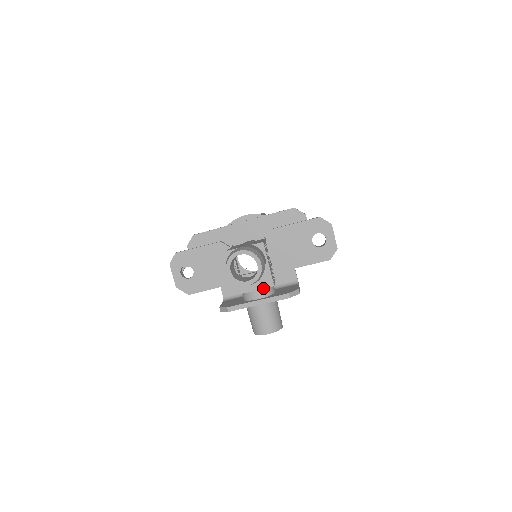
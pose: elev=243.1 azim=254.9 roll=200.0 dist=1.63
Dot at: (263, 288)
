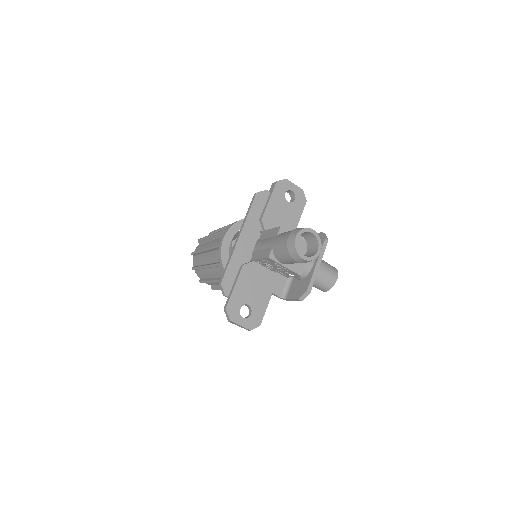
Dot at: occluded
